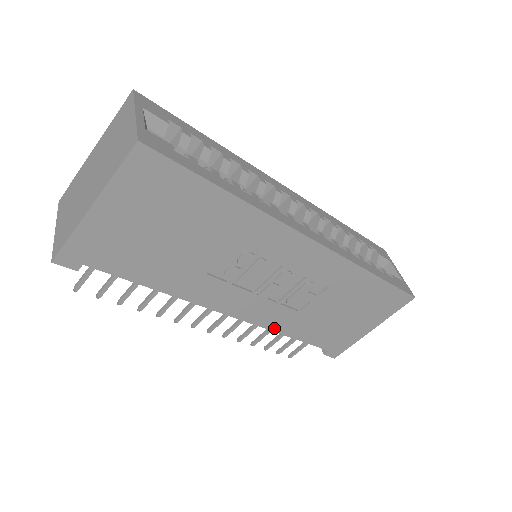
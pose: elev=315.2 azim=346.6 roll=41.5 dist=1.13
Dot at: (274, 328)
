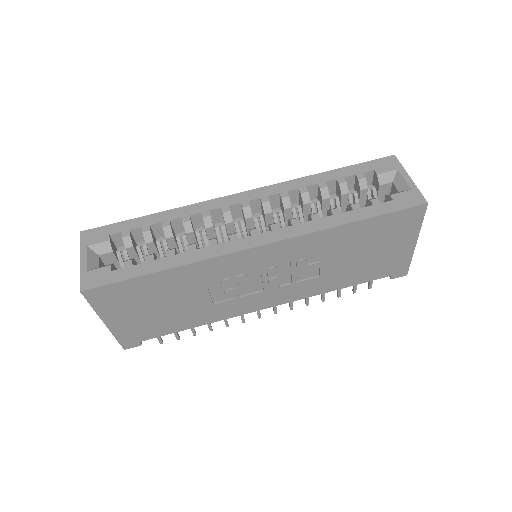
Dot at: (314, 294)
